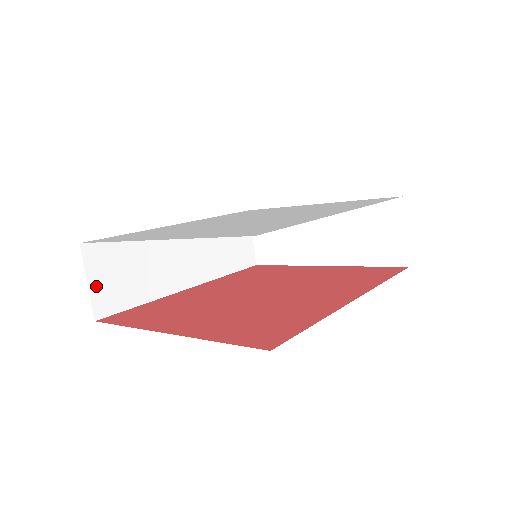
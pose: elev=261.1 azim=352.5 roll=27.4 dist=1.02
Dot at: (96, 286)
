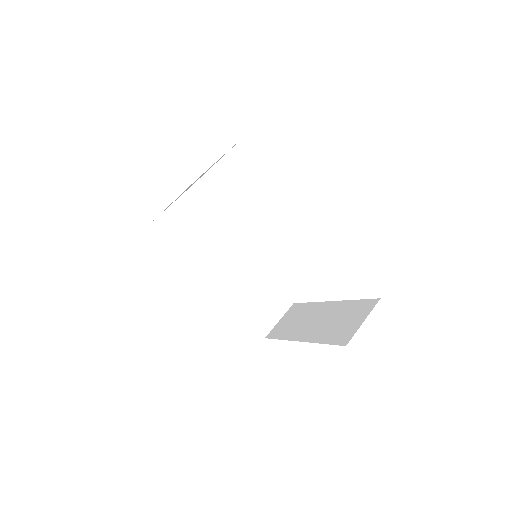
Dot at: (173, 211)
